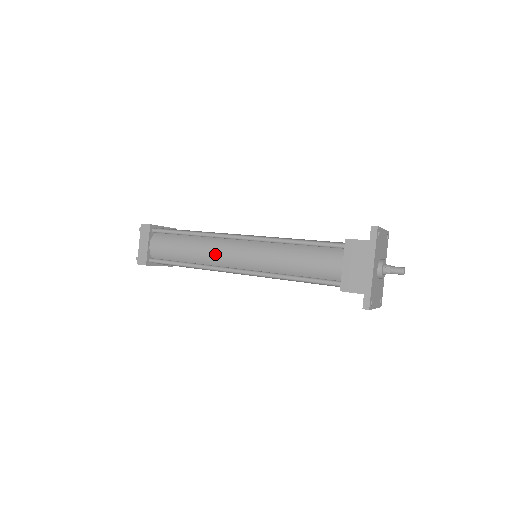
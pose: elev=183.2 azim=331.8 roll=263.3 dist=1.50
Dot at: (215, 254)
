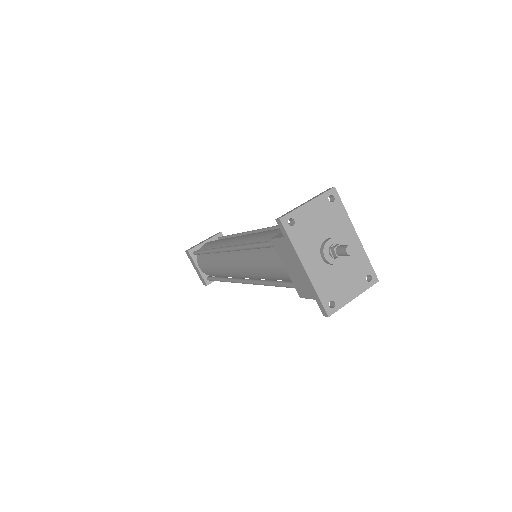
Dot at: (225, 269)
